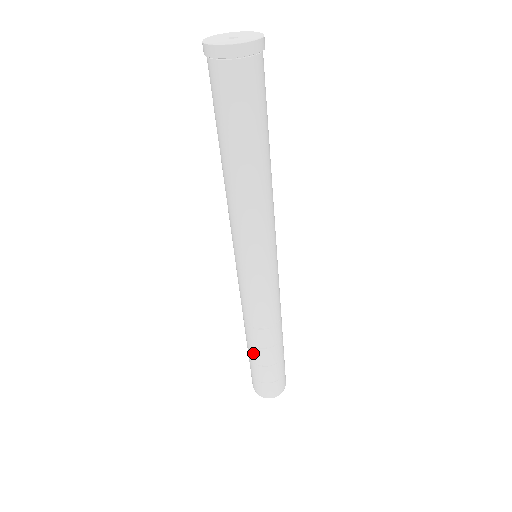
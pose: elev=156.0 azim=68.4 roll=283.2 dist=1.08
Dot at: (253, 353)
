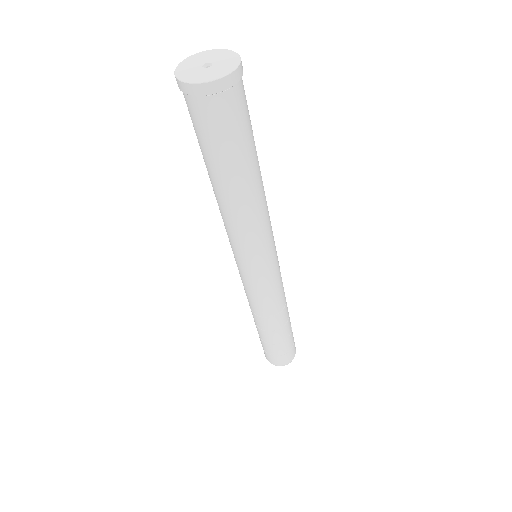
Dot at: (263, 335)
